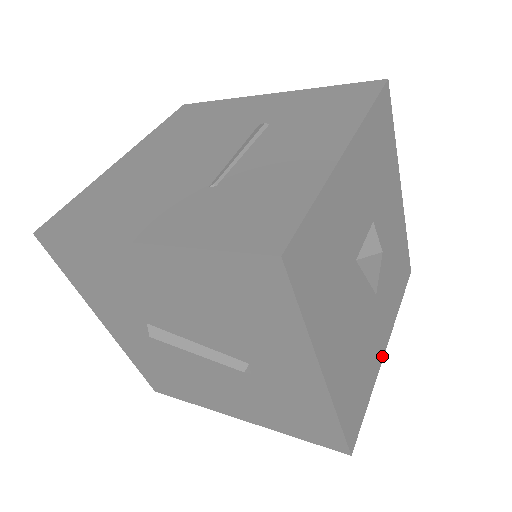
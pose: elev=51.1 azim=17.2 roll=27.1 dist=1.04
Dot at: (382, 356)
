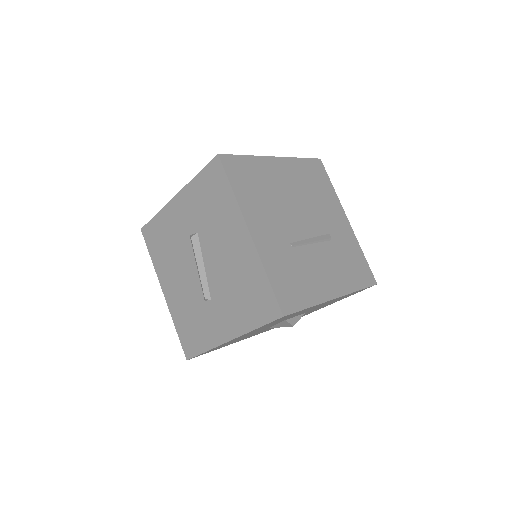
Dot at: occluded
